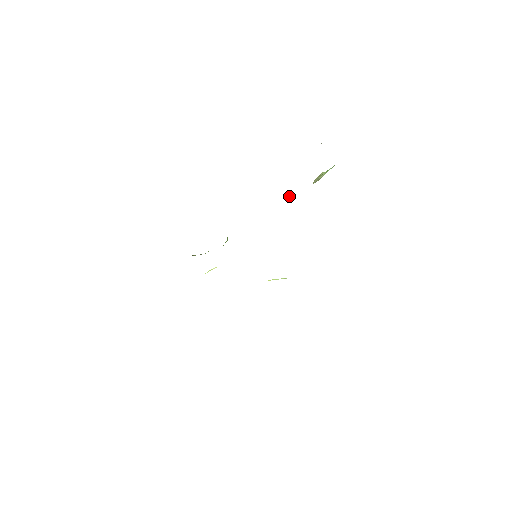
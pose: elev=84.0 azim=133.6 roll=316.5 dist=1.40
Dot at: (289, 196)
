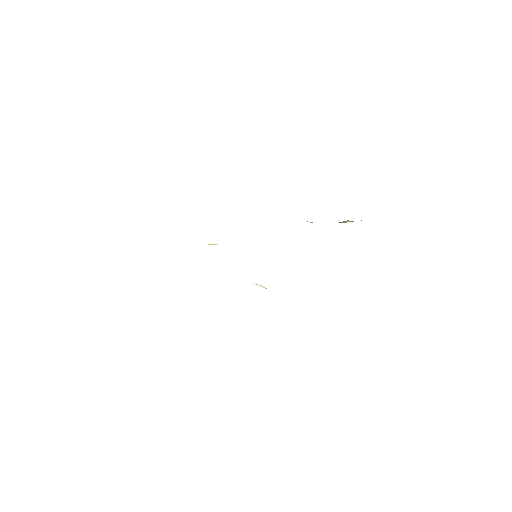
Dot at: occluded
